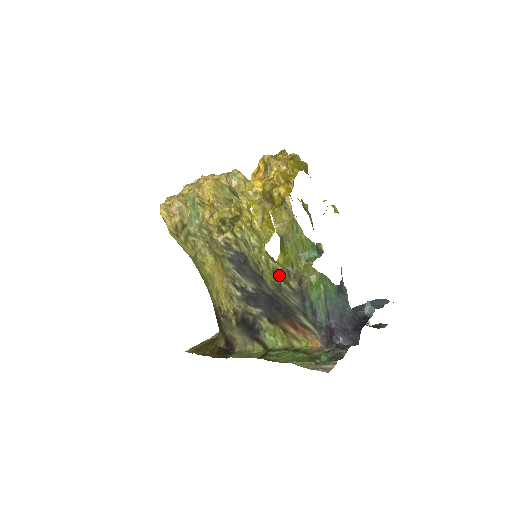
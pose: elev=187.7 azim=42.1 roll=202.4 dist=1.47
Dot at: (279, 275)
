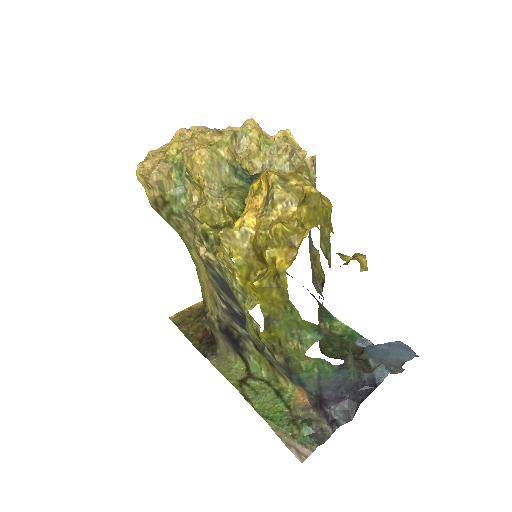
Dot at: (262, 342)
